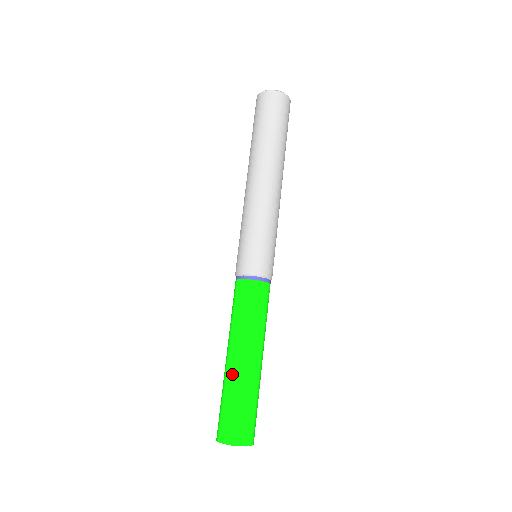
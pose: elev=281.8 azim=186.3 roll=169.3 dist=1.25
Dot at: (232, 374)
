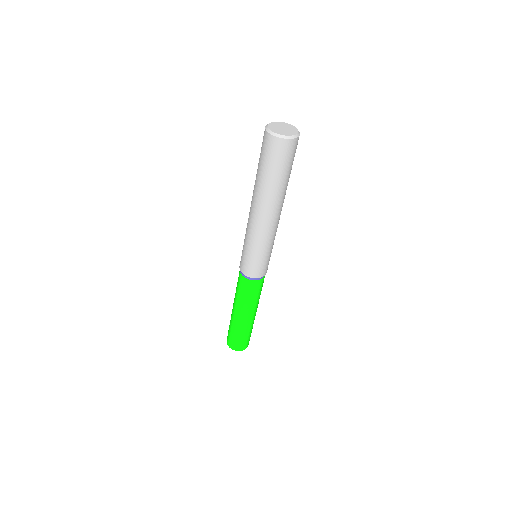
Dot at: (247, 325)
